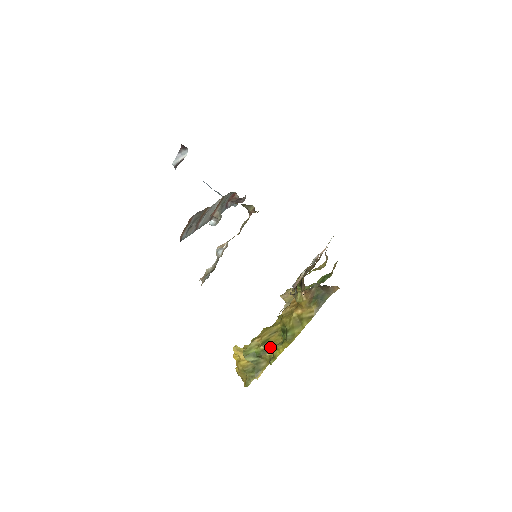
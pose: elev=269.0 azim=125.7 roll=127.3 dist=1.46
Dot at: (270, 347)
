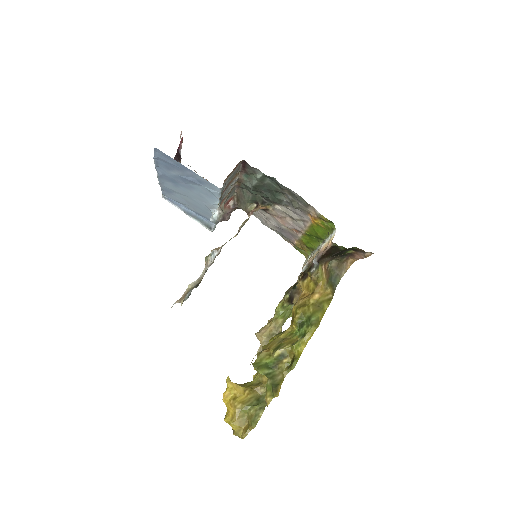
Dot at: (289, 346)
